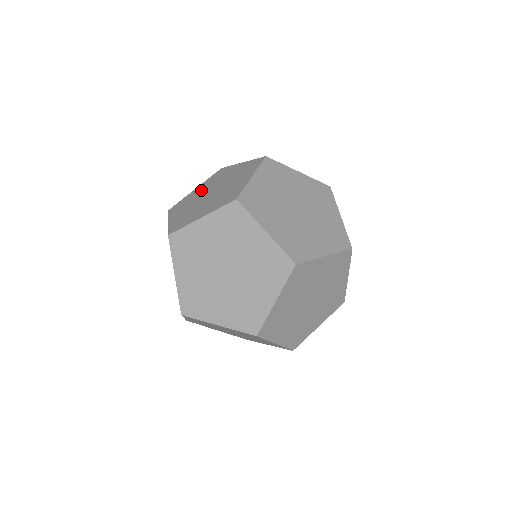
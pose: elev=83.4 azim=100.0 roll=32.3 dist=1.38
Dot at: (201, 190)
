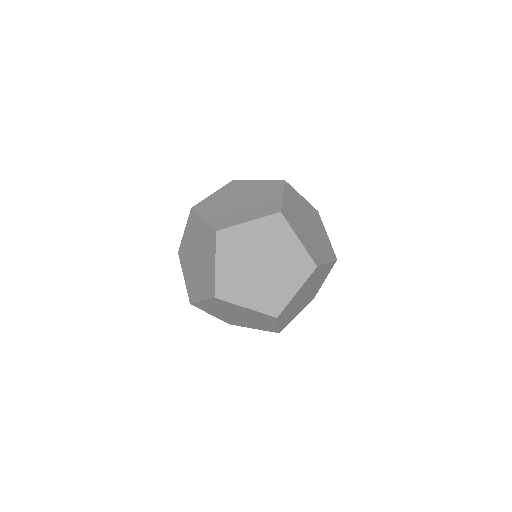
Dot at: occluded
